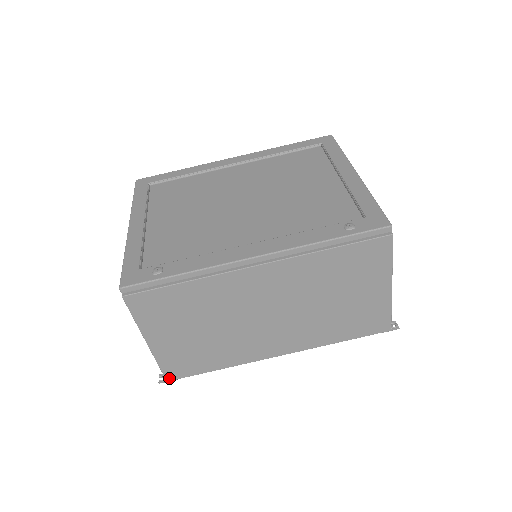
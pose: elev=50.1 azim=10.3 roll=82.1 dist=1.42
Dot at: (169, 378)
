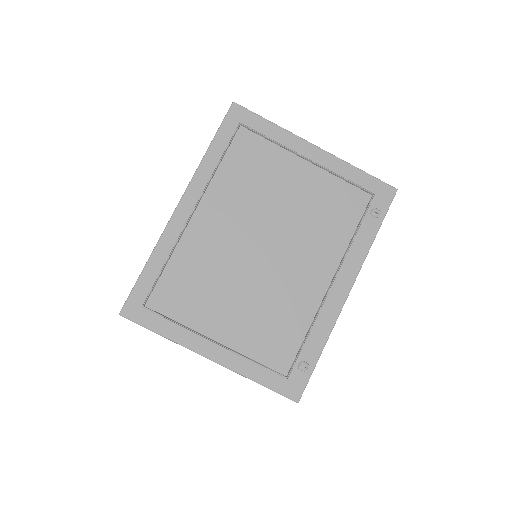
Dot at: occluded
